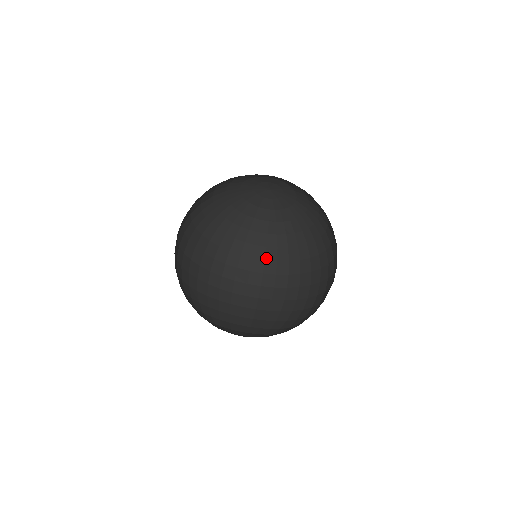
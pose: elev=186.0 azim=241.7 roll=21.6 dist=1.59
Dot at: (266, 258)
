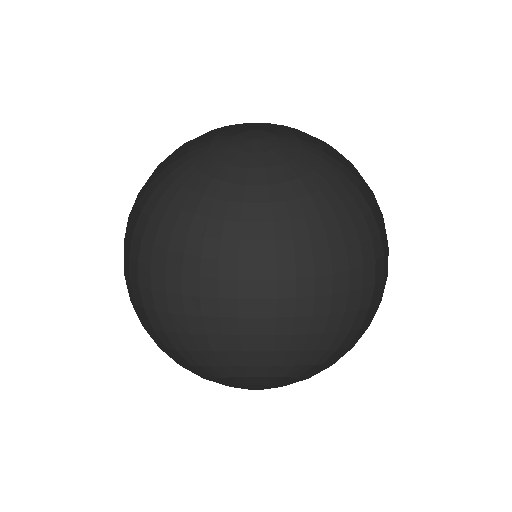
Dot at: (223, 236)
